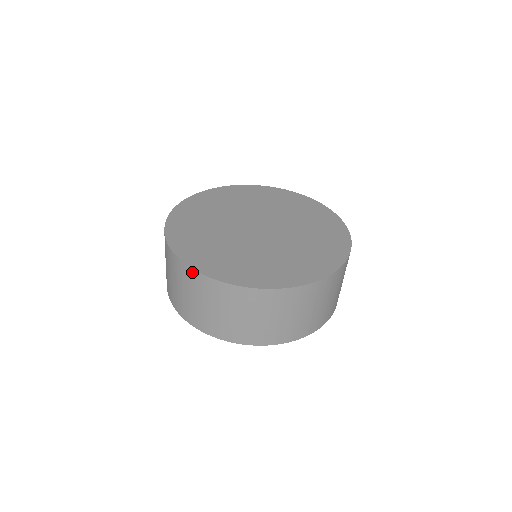
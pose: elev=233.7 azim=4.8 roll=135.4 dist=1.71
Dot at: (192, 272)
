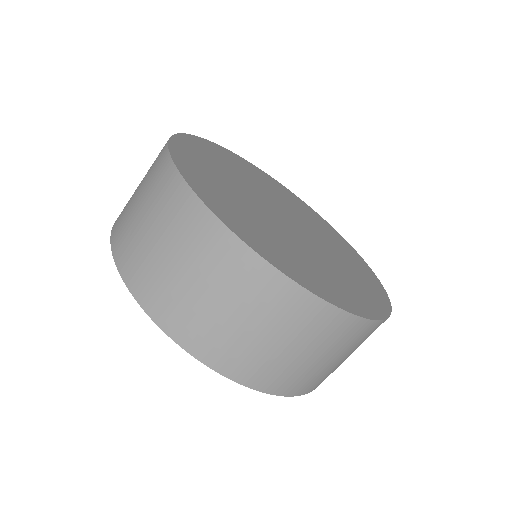
Dot at: (215, 224)
